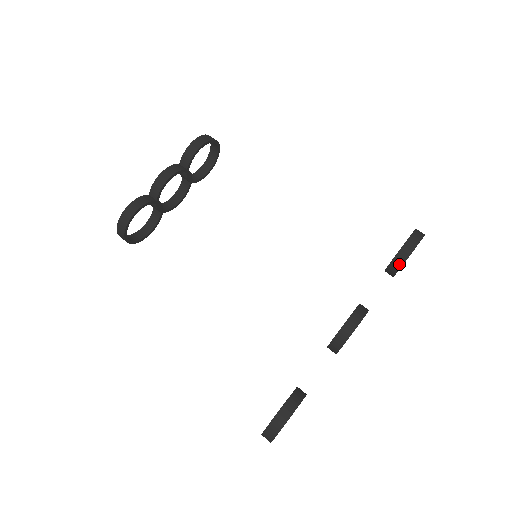
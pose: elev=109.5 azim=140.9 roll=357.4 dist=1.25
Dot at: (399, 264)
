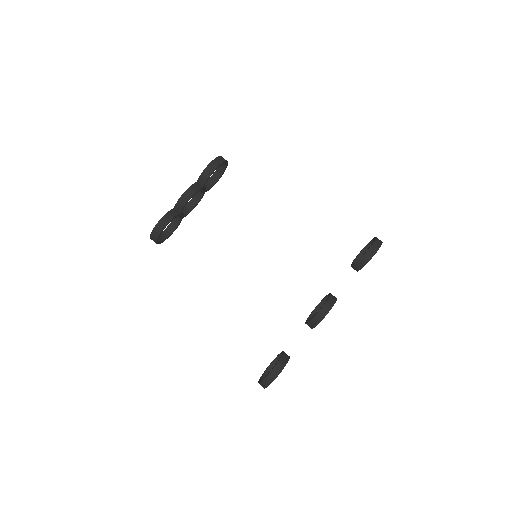
Dot at: (361, 266)
